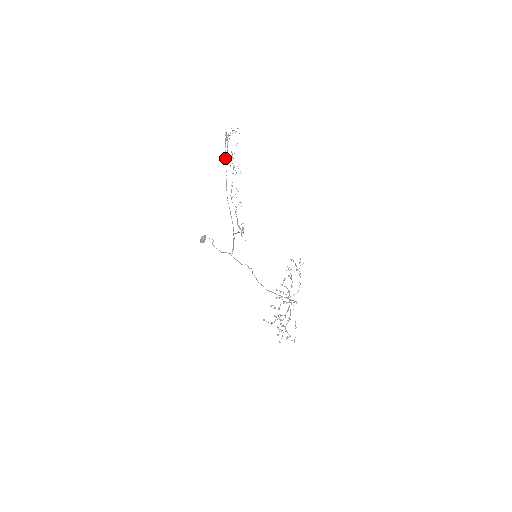
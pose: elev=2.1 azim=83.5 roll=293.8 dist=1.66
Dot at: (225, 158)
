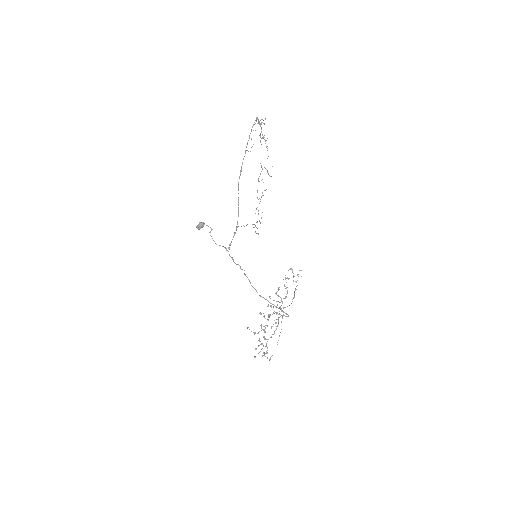
Dot at: occluded
